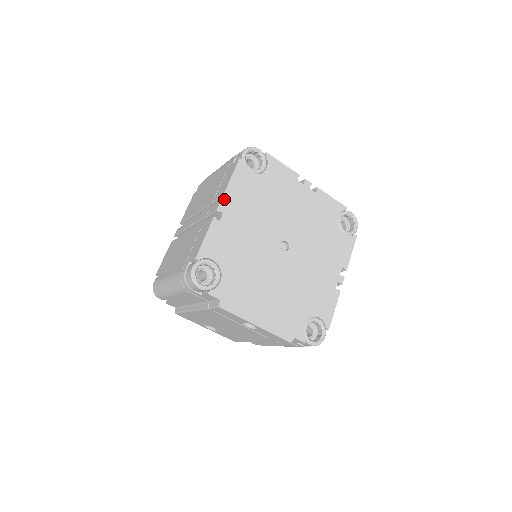
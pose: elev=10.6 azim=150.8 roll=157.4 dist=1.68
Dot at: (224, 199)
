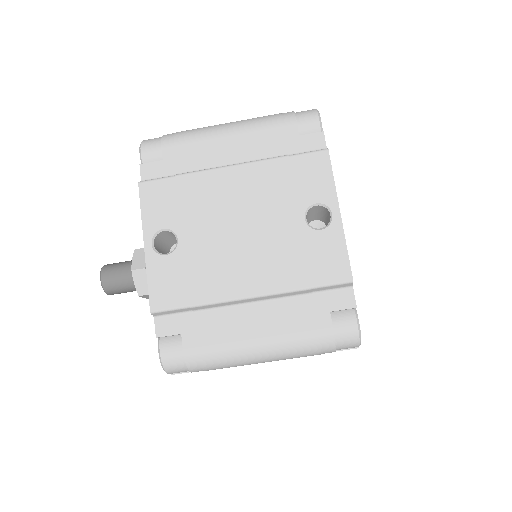
Dot at: occluded
